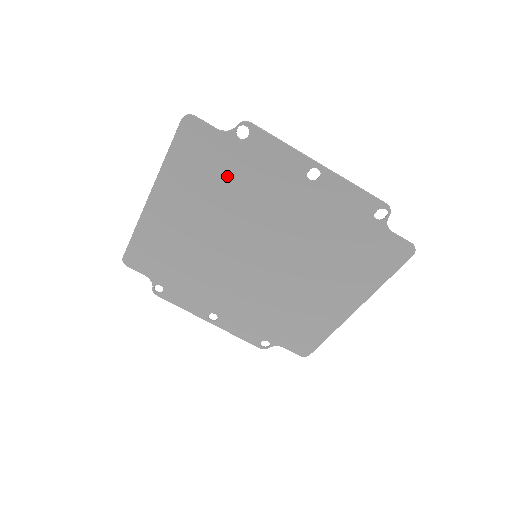
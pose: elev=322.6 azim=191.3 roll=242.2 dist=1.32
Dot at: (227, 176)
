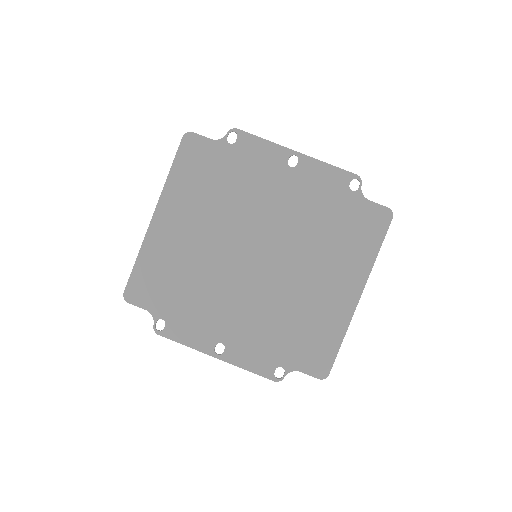
Dot at: (223, 178)
